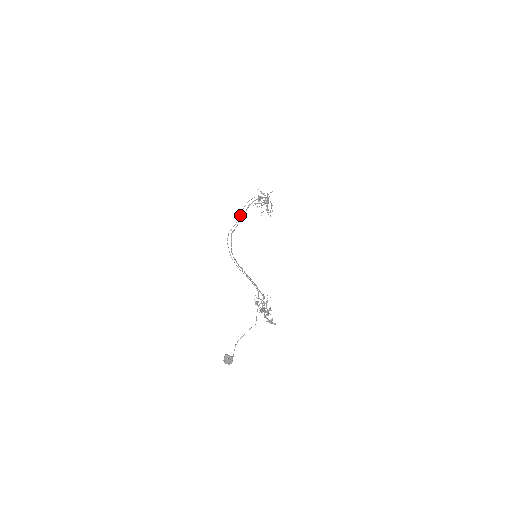
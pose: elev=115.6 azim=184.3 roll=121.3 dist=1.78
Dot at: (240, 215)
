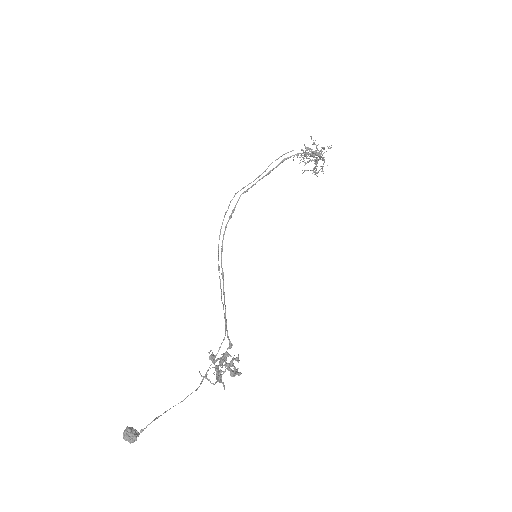
Dot at: occluded
